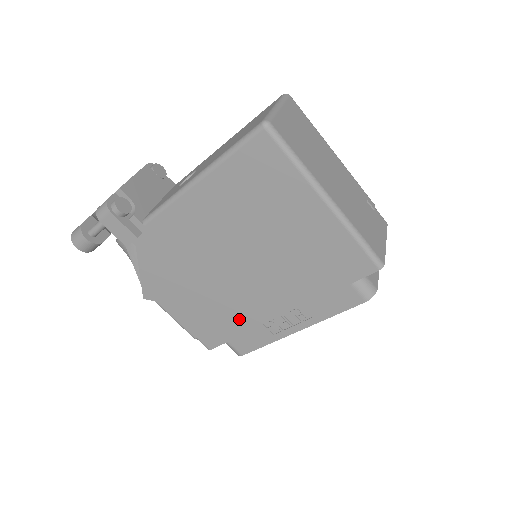
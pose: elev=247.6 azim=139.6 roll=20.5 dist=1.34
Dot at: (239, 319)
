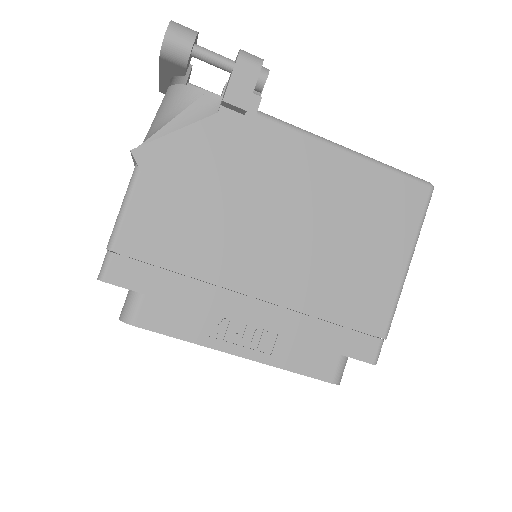
Dot at: (199, 284)
